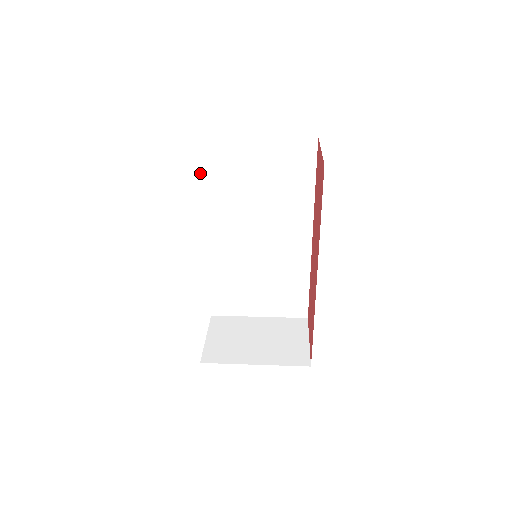
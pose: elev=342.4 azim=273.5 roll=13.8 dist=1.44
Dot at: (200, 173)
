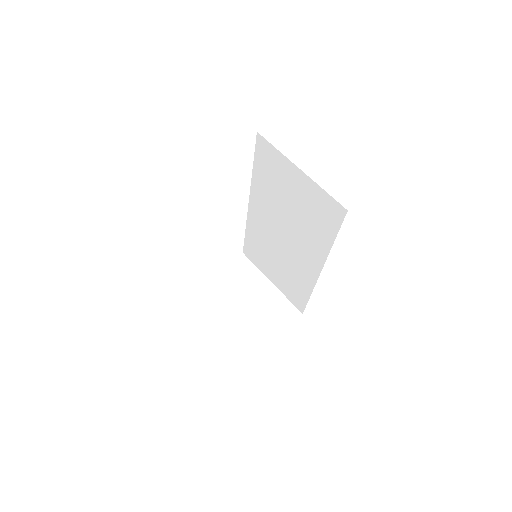
Dot at: (254, 159)
